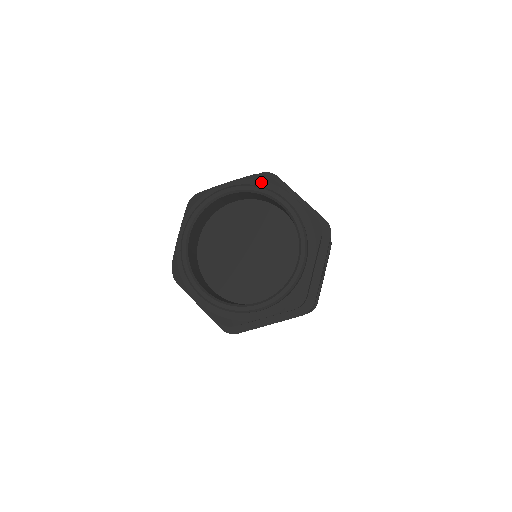
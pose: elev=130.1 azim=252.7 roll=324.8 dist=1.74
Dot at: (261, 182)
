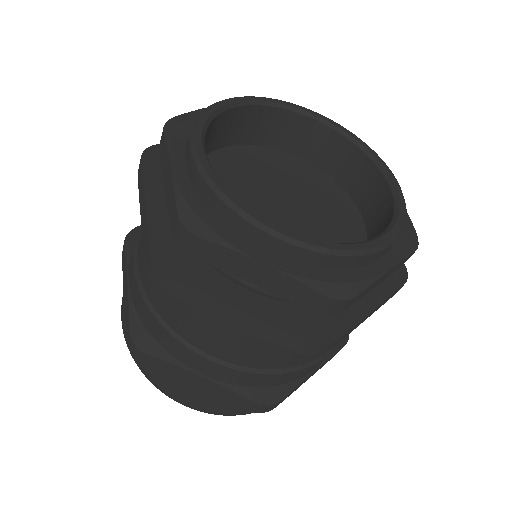
Dot at: occluded
